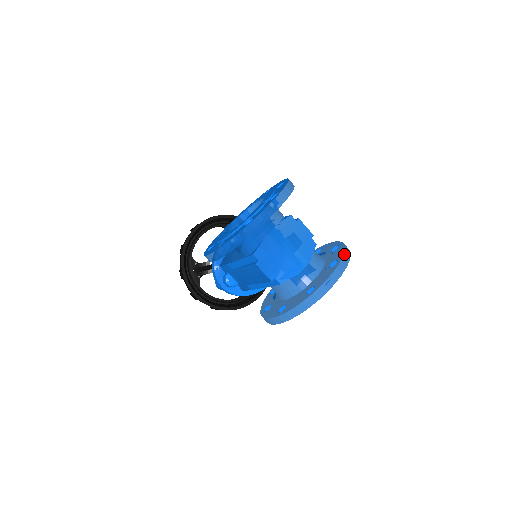
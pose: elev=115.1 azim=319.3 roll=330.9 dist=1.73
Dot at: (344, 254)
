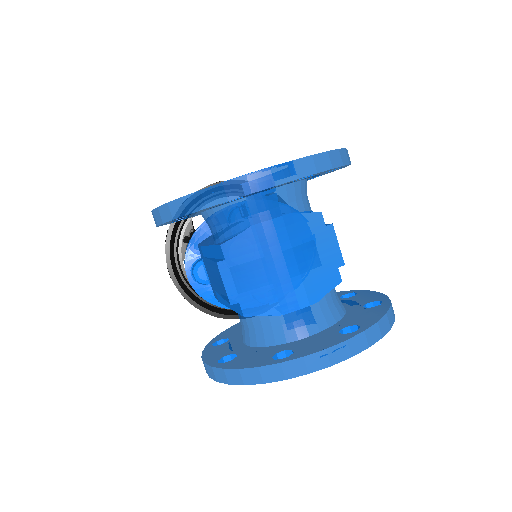
Dot at: (377, 322)
